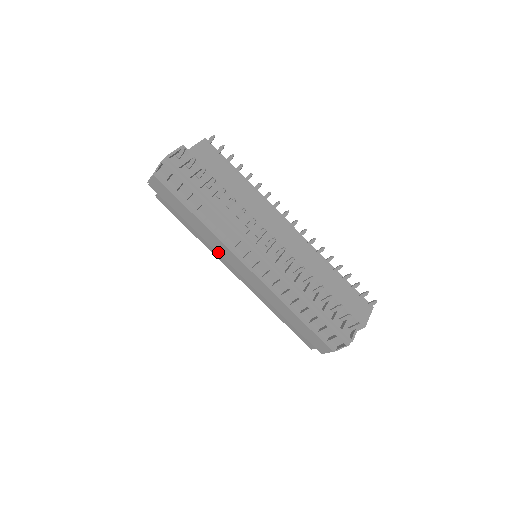
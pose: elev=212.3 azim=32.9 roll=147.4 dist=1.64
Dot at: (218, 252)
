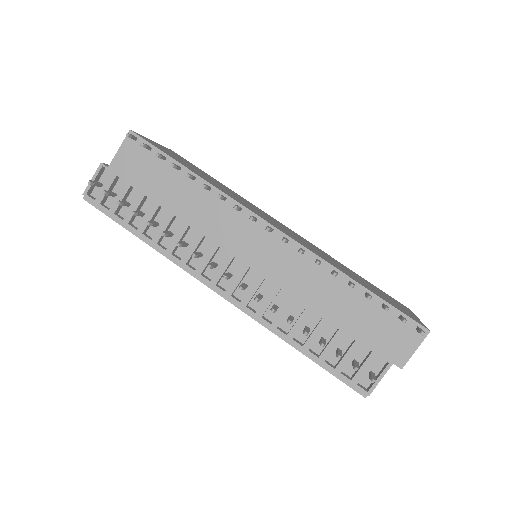
Dot at: occluded
